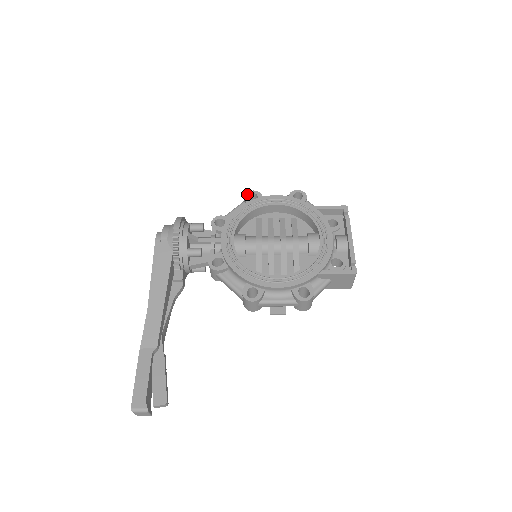
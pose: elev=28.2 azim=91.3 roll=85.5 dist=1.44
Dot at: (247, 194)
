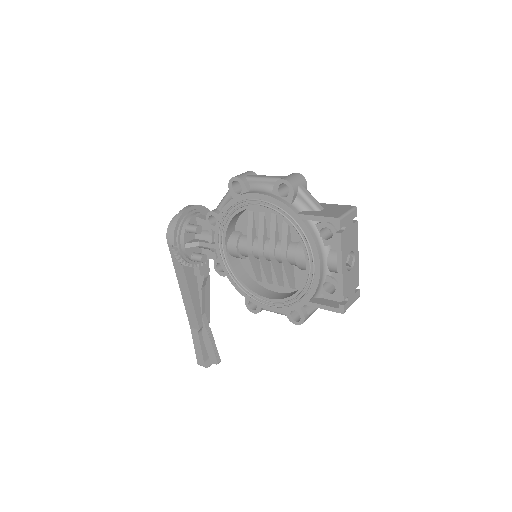
Dot at: (230, 182)
